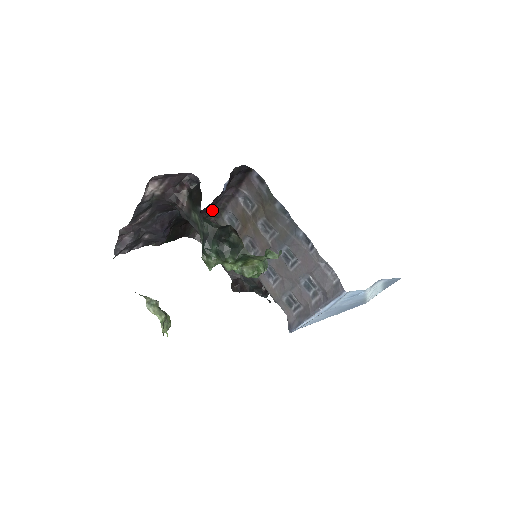
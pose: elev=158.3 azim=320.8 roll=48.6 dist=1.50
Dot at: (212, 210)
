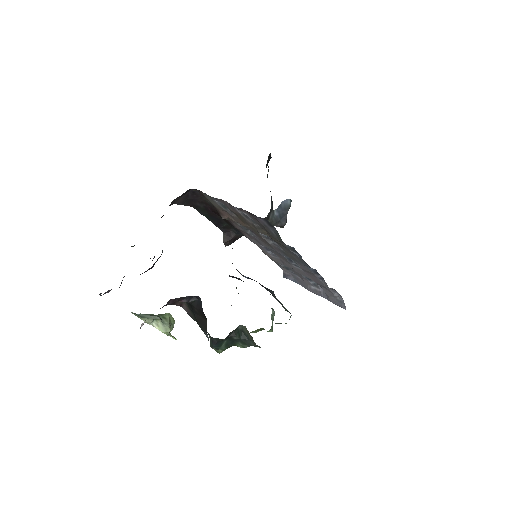
Dot at: occluded
